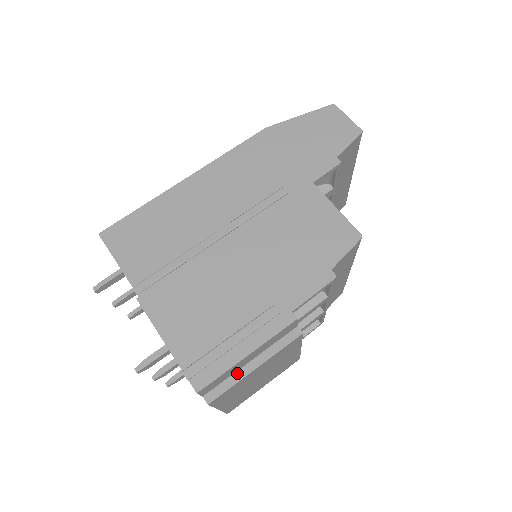
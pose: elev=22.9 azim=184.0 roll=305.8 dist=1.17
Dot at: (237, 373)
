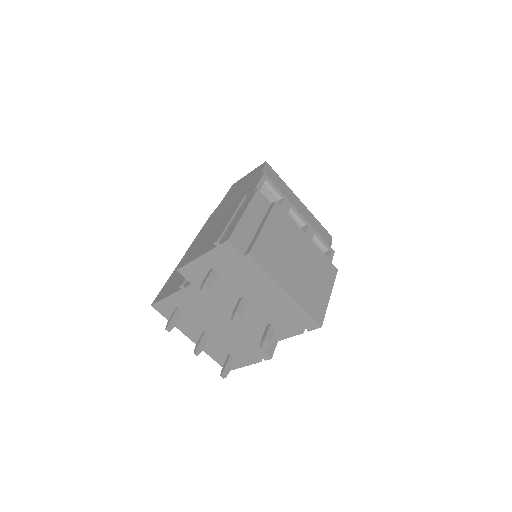
Dot at: (255, 236)
